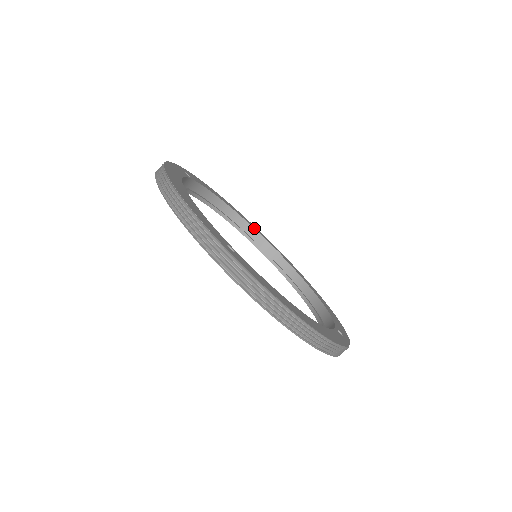
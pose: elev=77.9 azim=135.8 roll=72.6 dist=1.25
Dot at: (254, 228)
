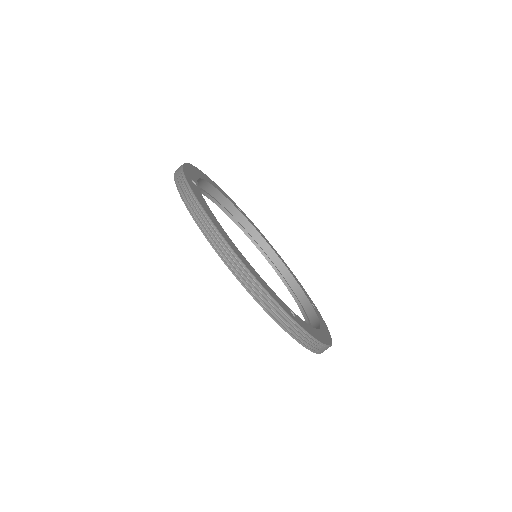
Dot at: (297, 281)
